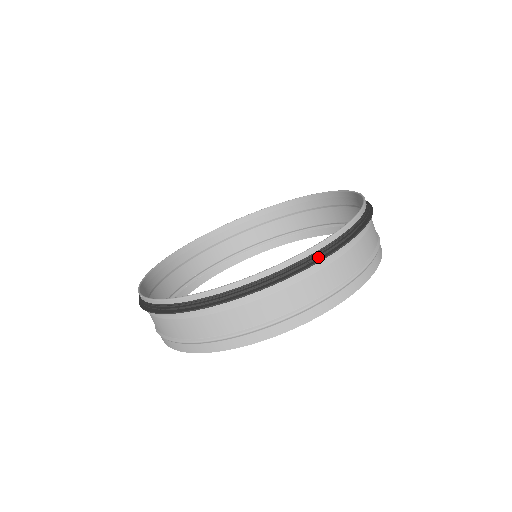
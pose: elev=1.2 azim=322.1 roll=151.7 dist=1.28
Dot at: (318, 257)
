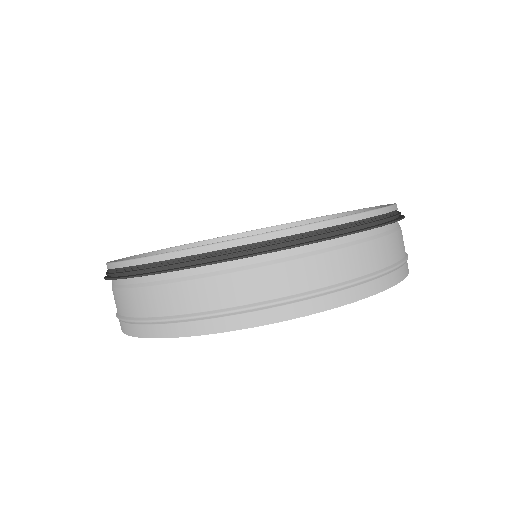
Dot at: (189, 264)
